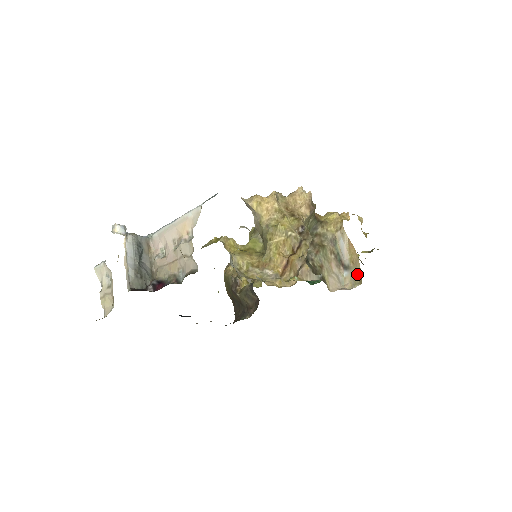
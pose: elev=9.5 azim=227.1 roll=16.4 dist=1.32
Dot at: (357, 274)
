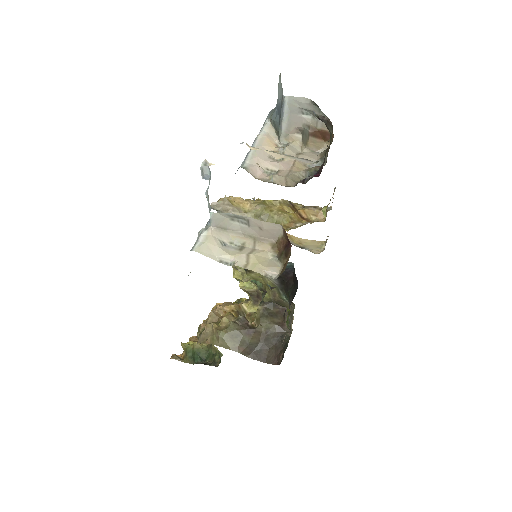
Dot at: (313, 244)
